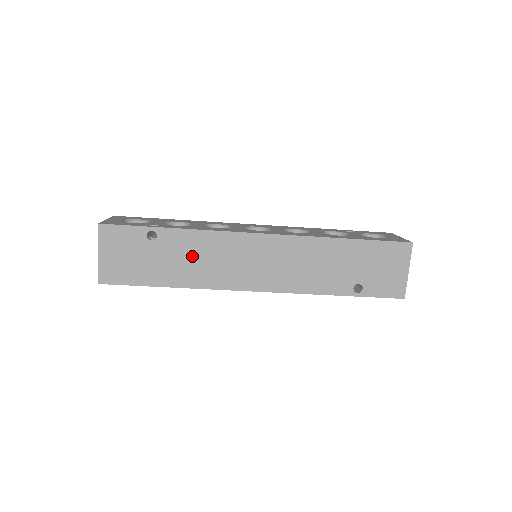
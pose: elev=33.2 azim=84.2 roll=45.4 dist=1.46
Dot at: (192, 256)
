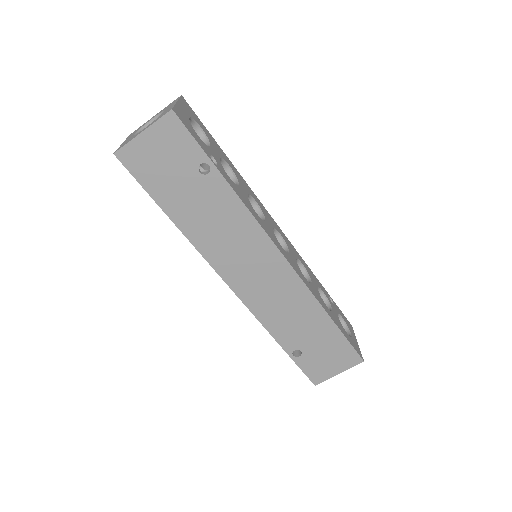
Dot at: (216, 217)
